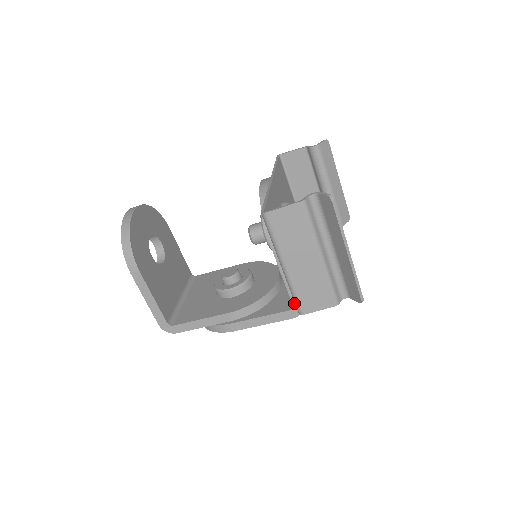
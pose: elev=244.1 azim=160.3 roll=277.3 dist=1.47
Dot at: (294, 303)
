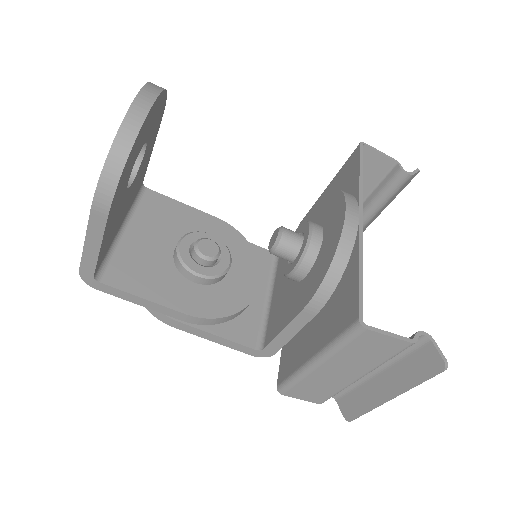
Dot at: (267, 349)
